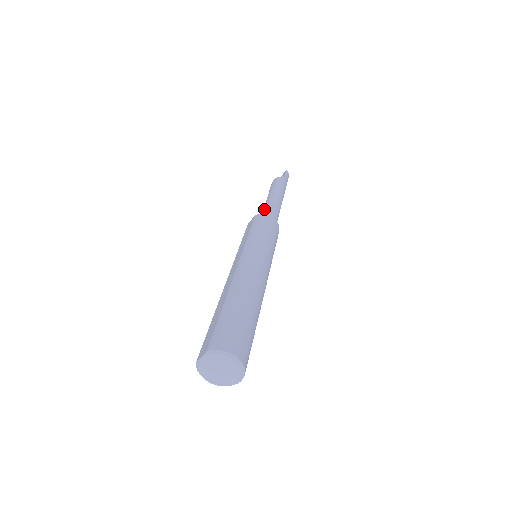
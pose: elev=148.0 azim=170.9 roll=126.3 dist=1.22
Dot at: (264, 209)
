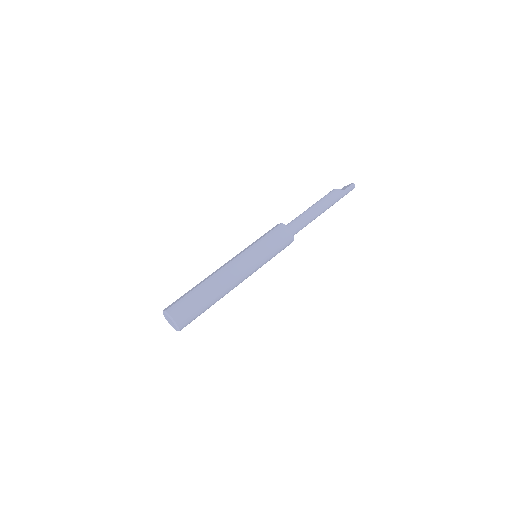
Dot at: (294, 219)
